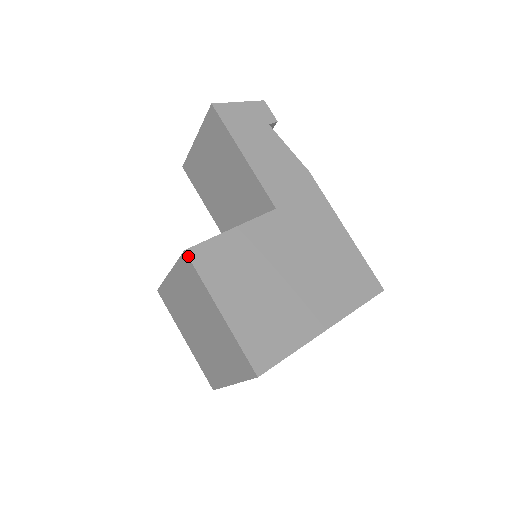
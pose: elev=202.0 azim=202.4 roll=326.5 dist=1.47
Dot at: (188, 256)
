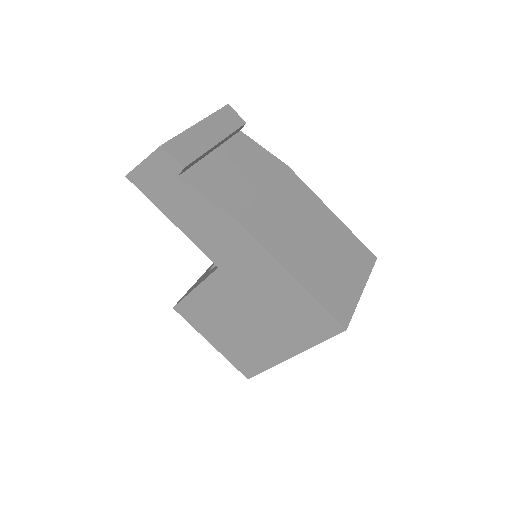
Dot at: (176, 311)
